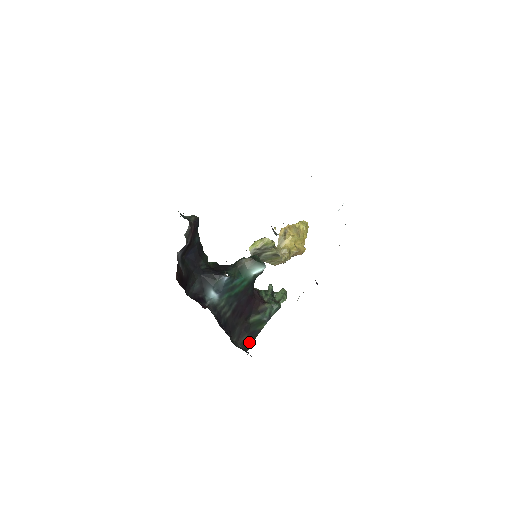
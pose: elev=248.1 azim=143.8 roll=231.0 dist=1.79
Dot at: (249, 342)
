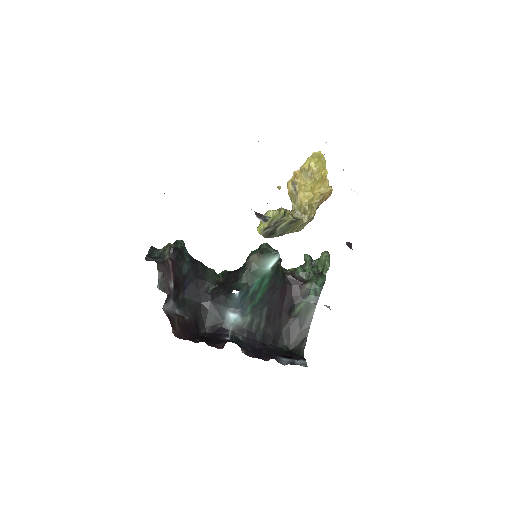
Dot at: (303, 338)
